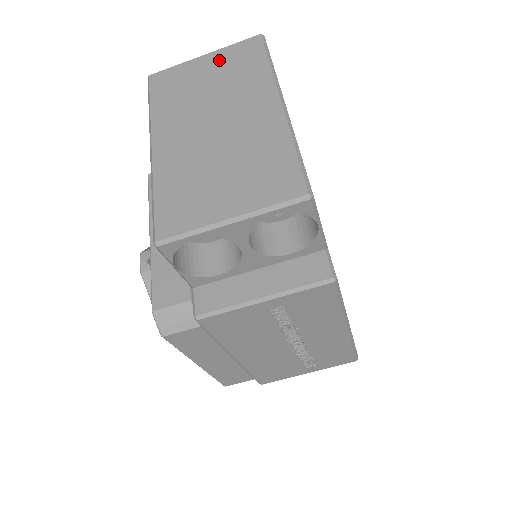
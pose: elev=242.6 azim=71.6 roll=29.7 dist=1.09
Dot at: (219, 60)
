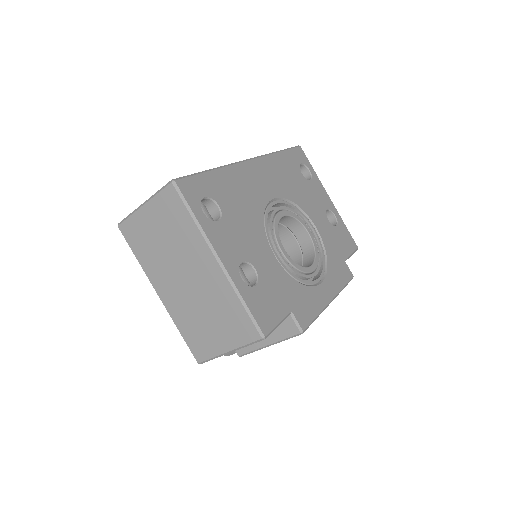
Dot at: (156, 213)
